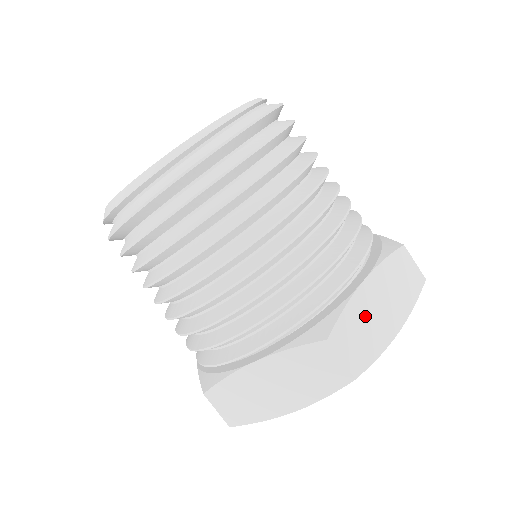
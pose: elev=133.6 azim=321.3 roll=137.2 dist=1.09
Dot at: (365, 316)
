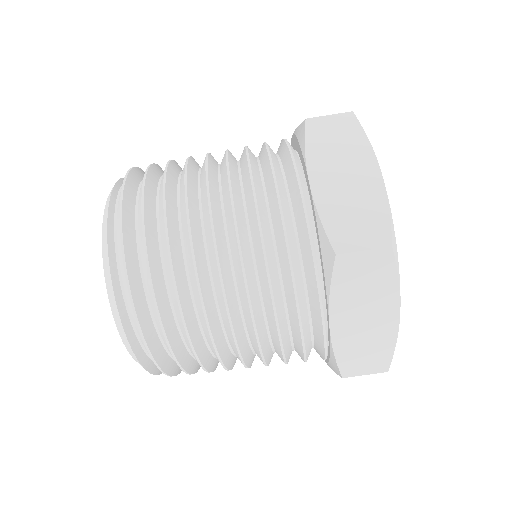
Dot at: occluded
